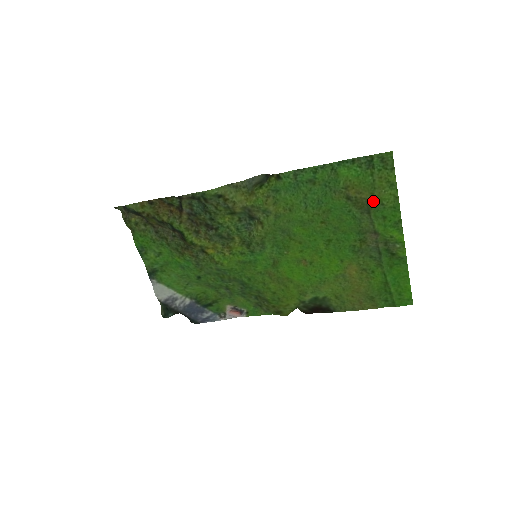
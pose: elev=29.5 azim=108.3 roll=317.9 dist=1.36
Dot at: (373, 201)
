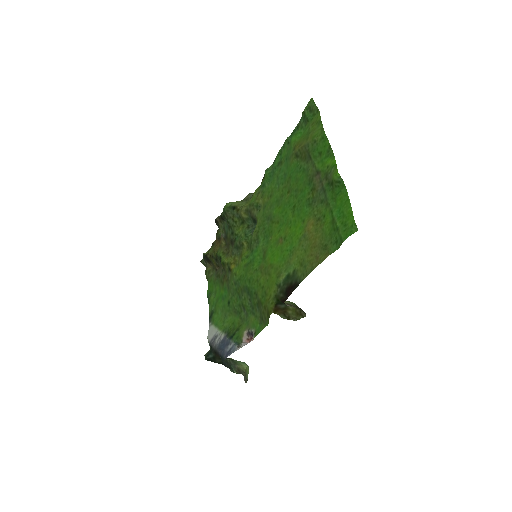
Dot at: (309, 144)
